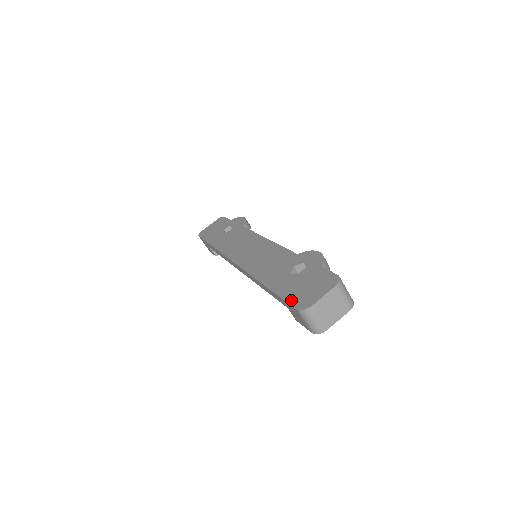
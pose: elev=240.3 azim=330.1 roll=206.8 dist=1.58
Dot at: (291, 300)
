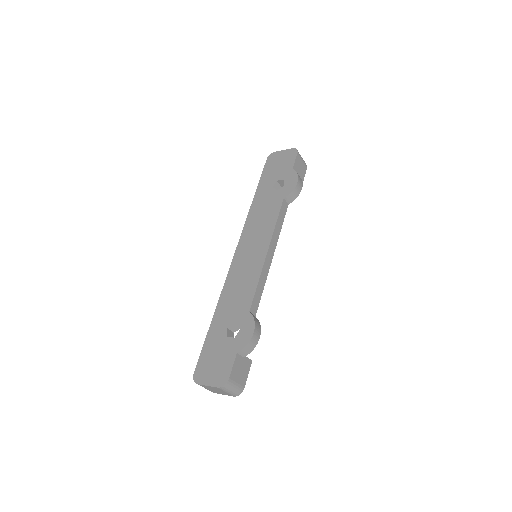
Dot at: (201, 359)
